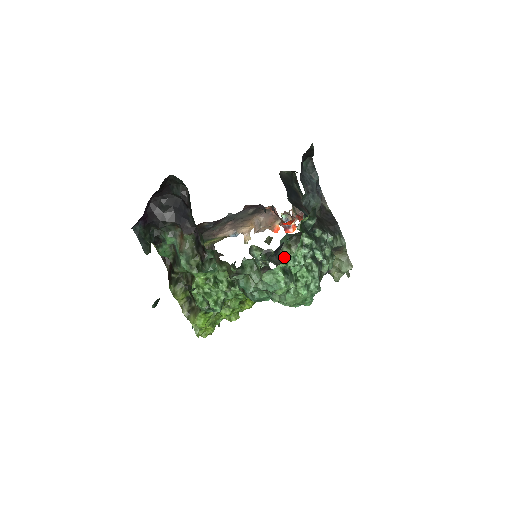
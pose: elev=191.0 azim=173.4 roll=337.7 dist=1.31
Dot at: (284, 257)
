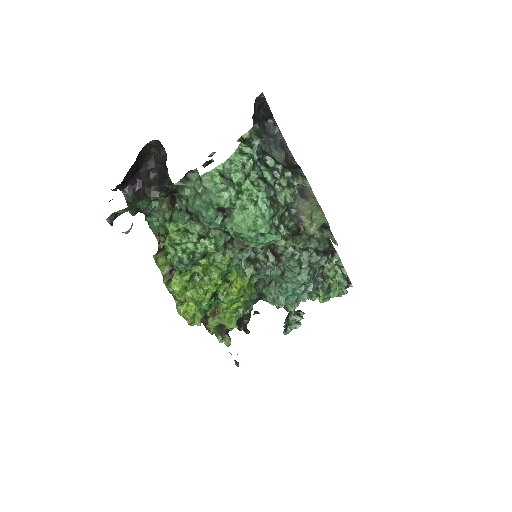
Dot at: (279, 248)
